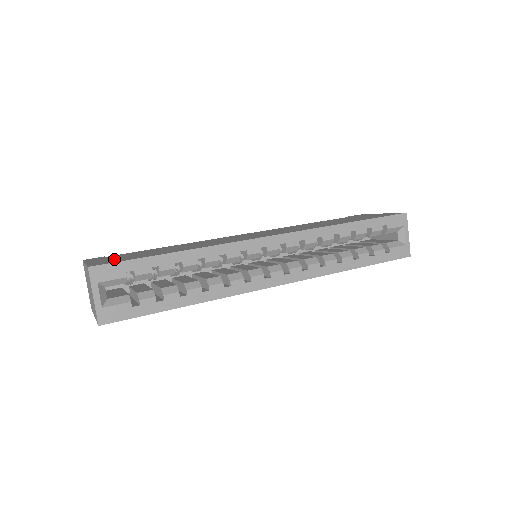
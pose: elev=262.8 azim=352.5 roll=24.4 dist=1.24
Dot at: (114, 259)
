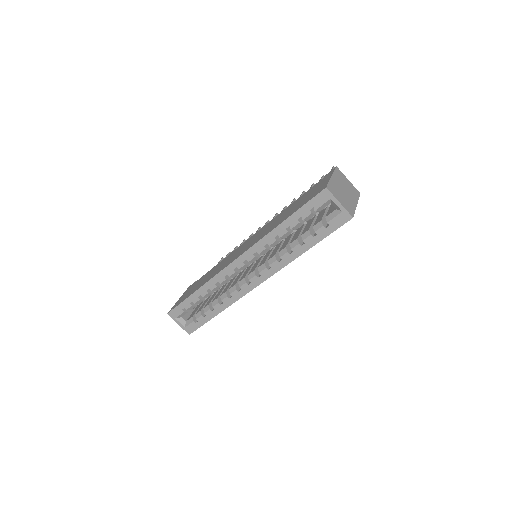
Dot at: (183, 297)
